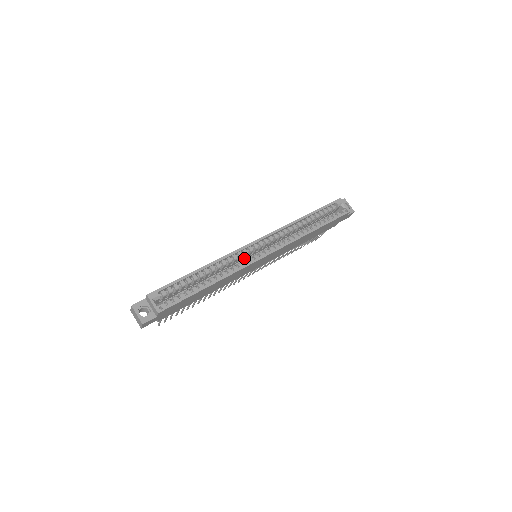
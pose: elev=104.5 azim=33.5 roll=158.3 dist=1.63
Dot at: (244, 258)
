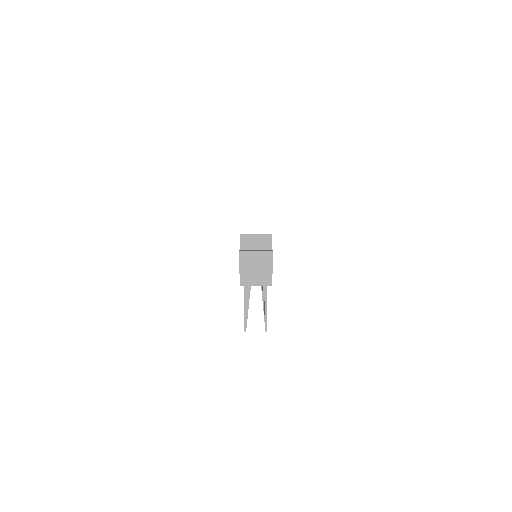
Dot at: occluded
